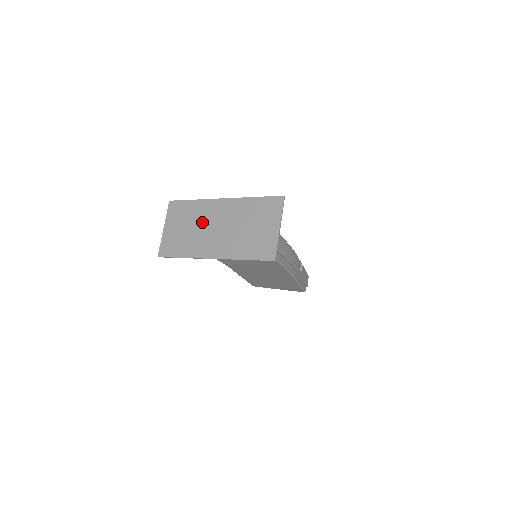
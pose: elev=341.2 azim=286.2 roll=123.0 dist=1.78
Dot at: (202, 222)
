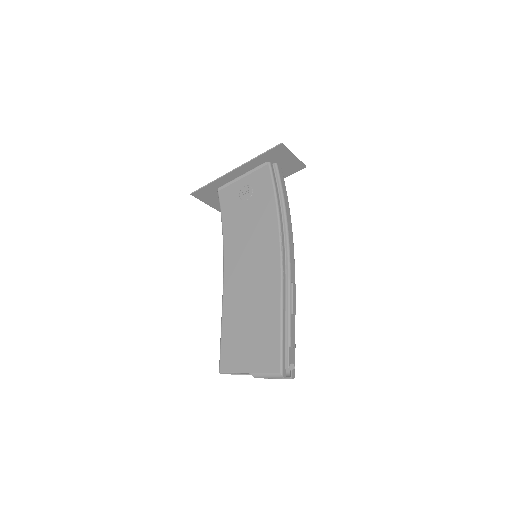
Dot at: occluded
